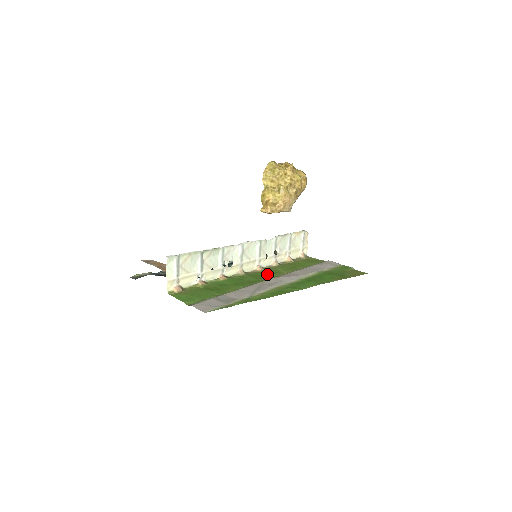
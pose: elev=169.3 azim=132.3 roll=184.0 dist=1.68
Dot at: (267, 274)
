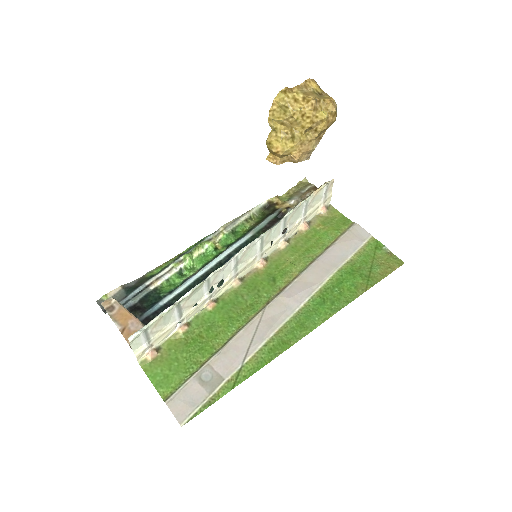
Dot at: (270, 280)
